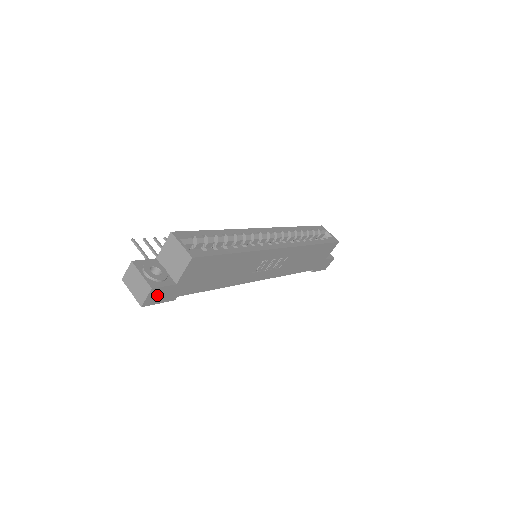
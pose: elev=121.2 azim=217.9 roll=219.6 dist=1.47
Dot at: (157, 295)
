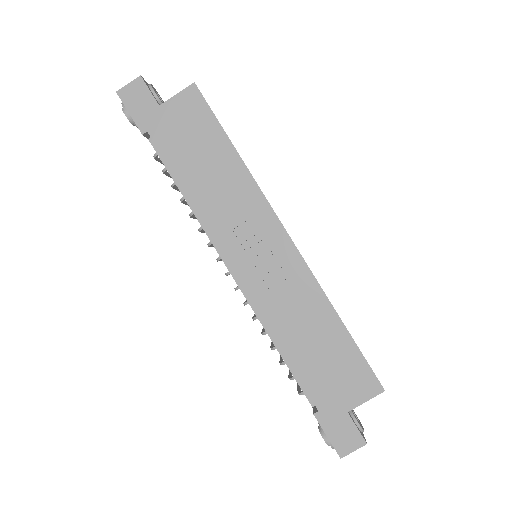
Dot at: (137, 96)
